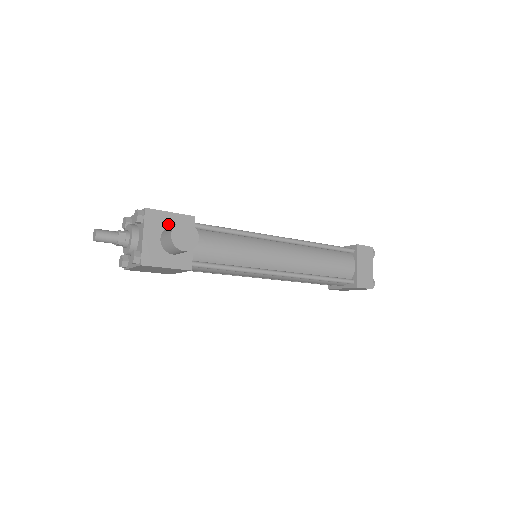
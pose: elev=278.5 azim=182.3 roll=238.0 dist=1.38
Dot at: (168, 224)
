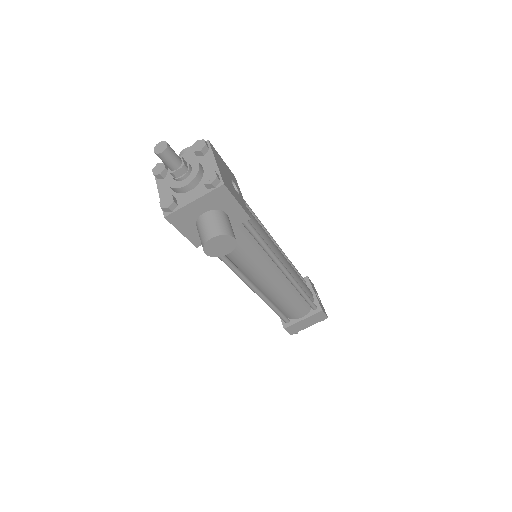
Dot at: (224, 208)
